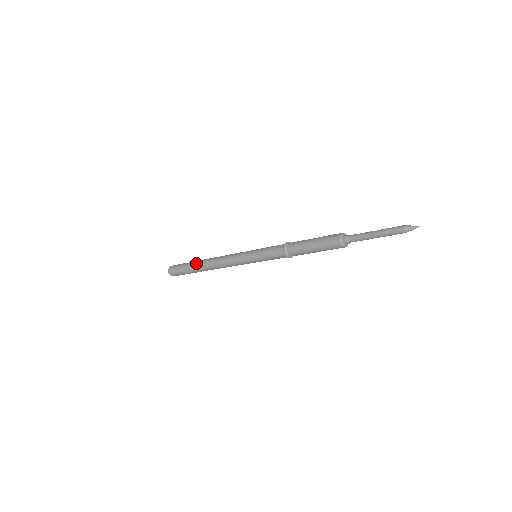
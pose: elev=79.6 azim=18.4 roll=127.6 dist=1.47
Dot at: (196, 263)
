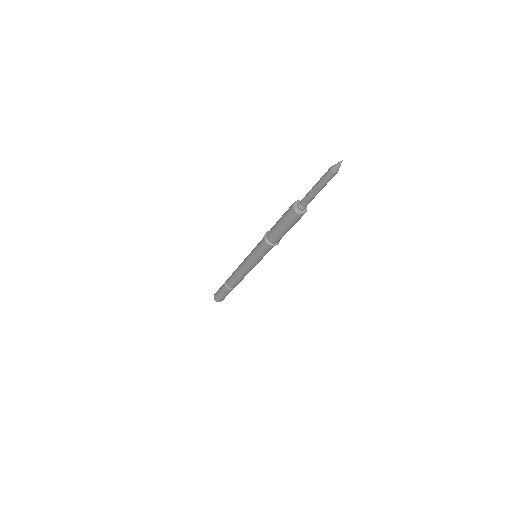
Dot at: (225, 282)
